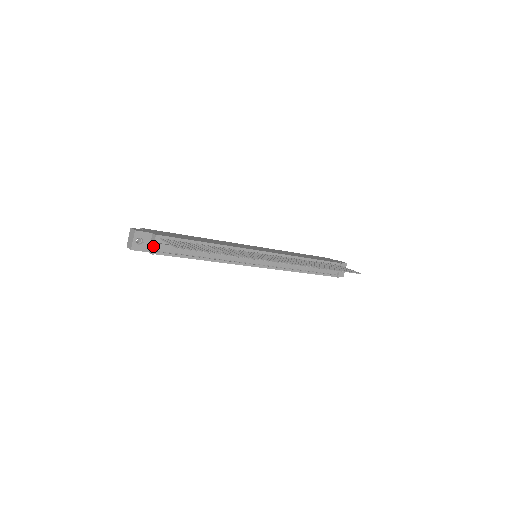
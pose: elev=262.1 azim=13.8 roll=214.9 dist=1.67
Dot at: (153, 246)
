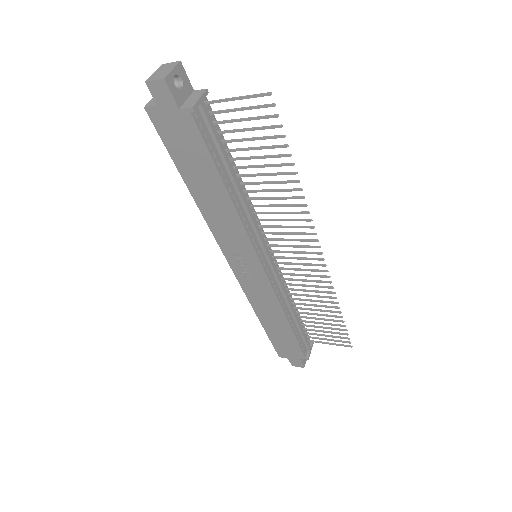
Dot at: (198, 98)
